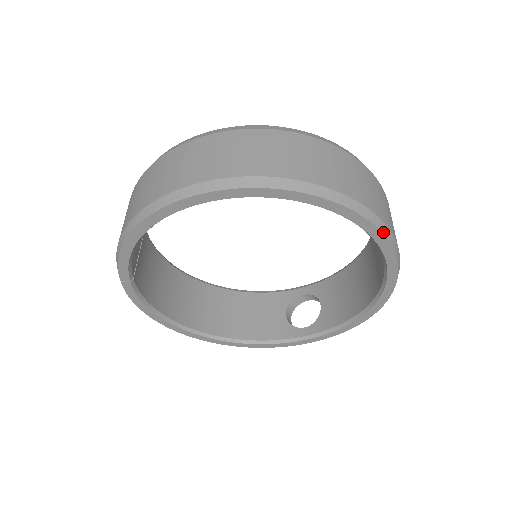
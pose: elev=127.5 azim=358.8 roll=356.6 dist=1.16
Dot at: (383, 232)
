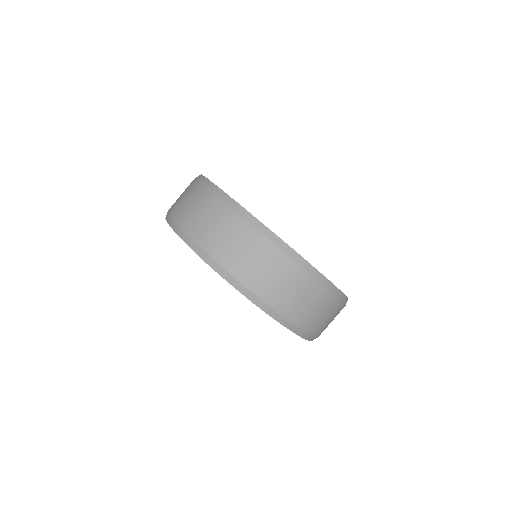
Dot at: (279, 322)
